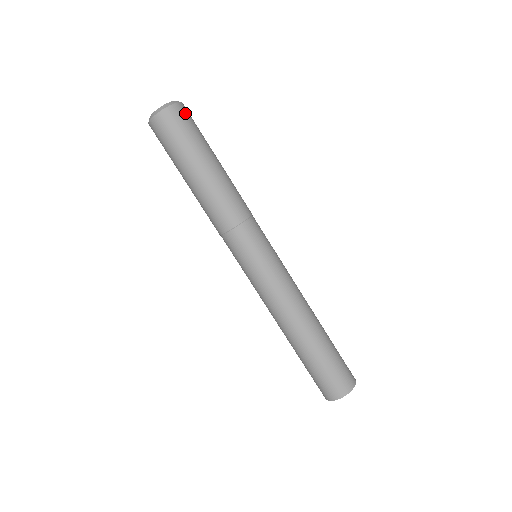
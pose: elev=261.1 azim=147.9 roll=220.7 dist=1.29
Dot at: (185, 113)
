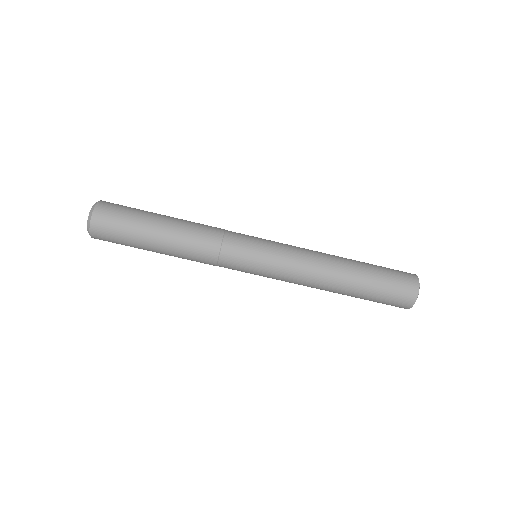
Dot at: occluded
